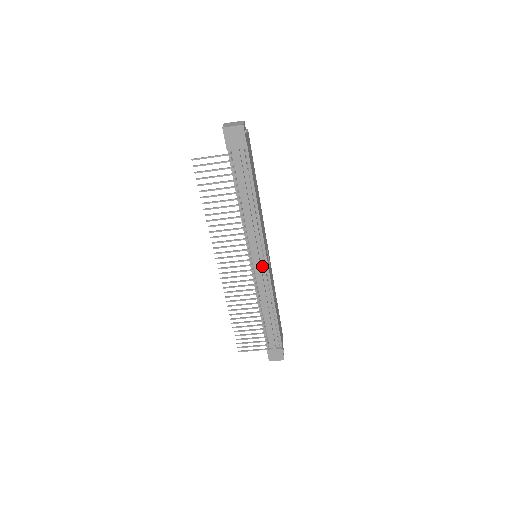
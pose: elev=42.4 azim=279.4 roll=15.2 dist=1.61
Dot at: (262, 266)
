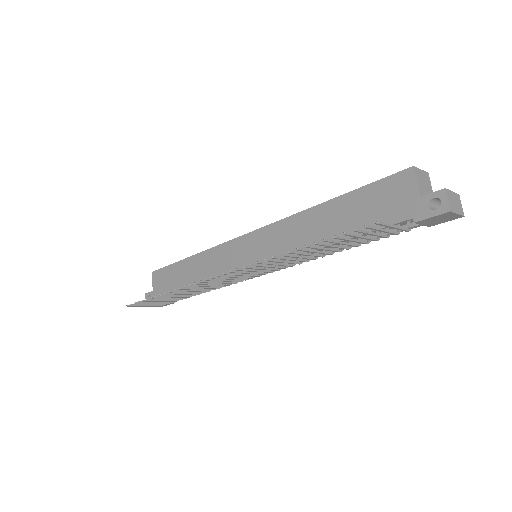
Dot at: occluded
